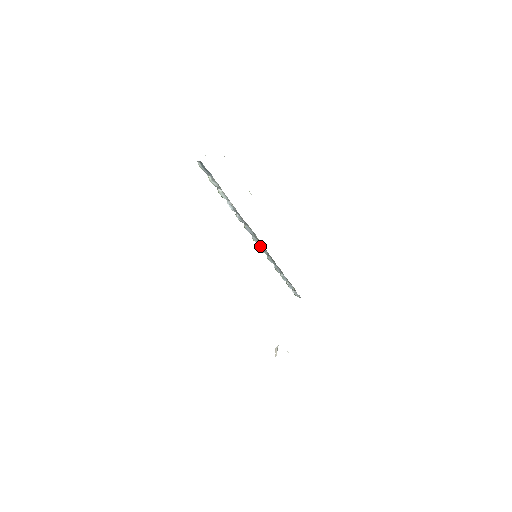
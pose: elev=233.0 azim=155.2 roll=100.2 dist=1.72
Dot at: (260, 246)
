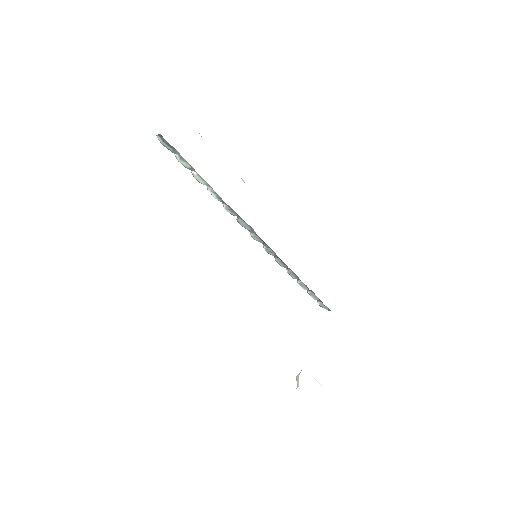
Dot at: (263, 245)
